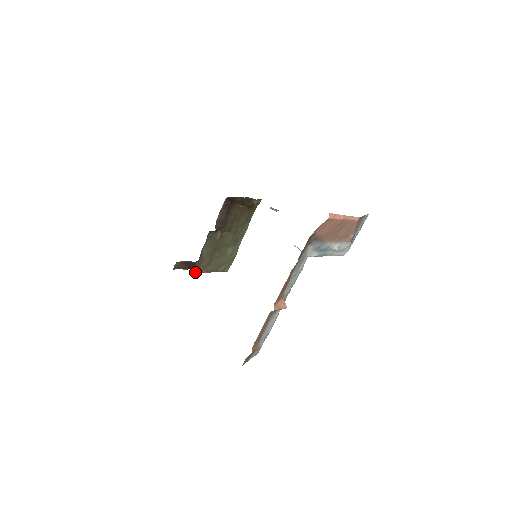
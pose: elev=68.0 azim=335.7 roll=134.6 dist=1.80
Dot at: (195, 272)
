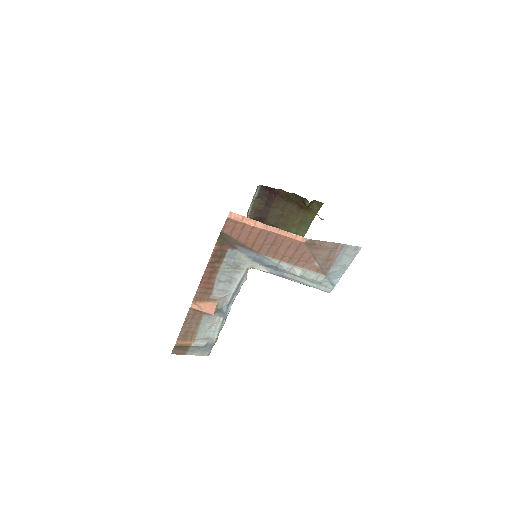
Dot at: occluded
